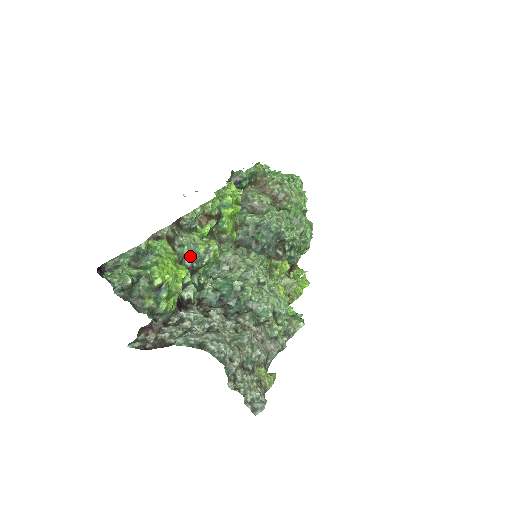
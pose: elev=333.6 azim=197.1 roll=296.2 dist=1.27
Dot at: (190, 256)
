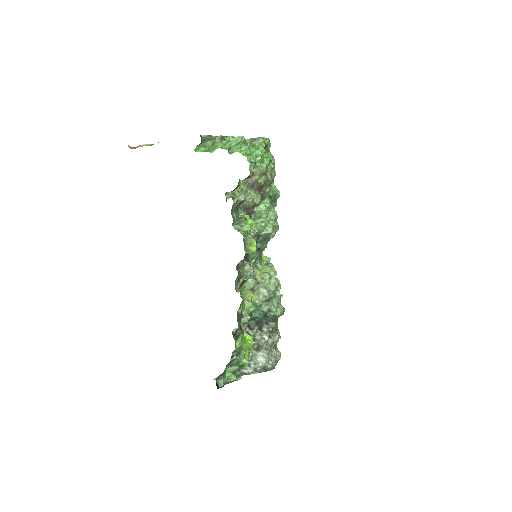
Dot at: occluded
